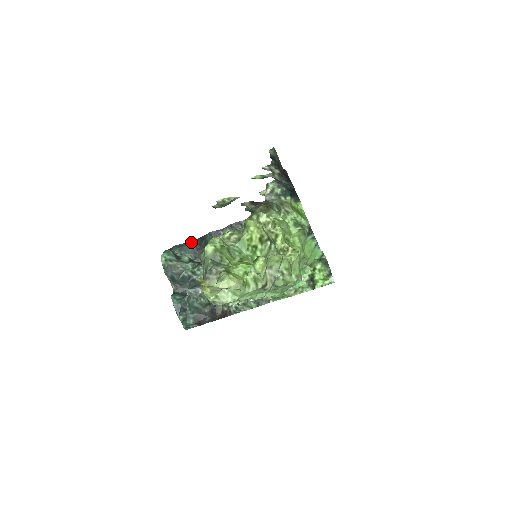
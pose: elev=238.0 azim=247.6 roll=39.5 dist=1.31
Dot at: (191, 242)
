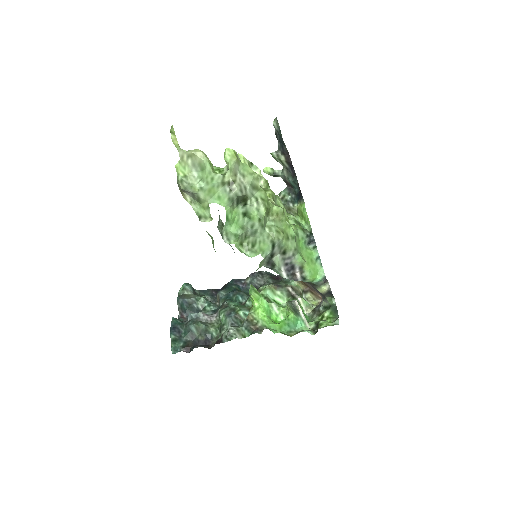
Dot at: (213, 289)
